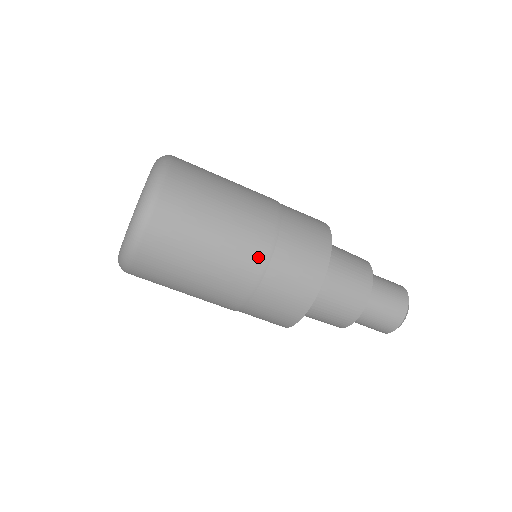
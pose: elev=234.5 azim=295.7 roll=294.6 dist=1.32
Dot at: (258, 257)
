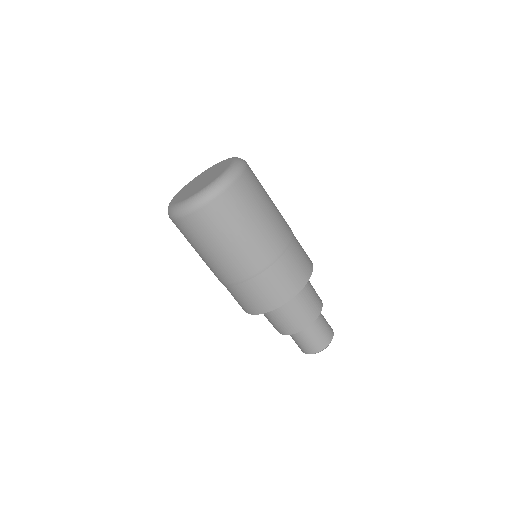
Dot at: (288, 232)
